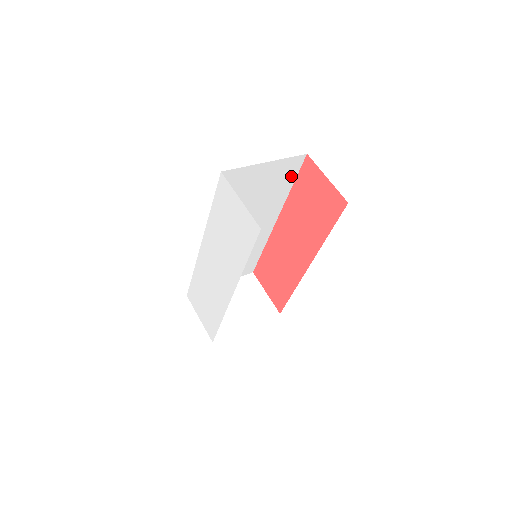
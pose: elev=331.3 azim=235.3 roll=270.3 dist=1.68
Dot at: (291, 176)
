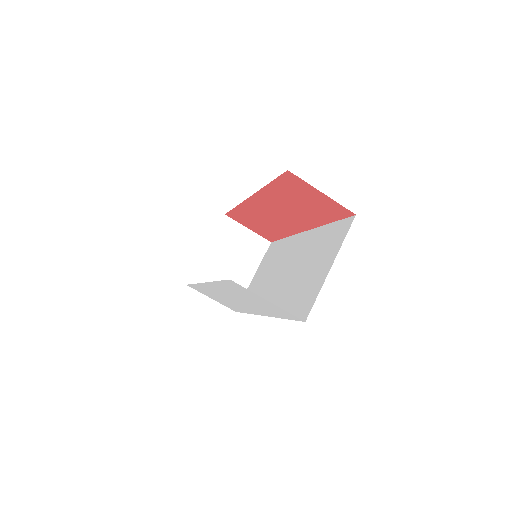
Dot at: occluded
